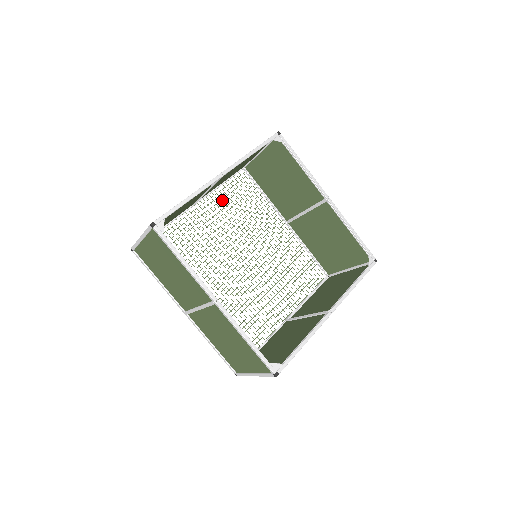
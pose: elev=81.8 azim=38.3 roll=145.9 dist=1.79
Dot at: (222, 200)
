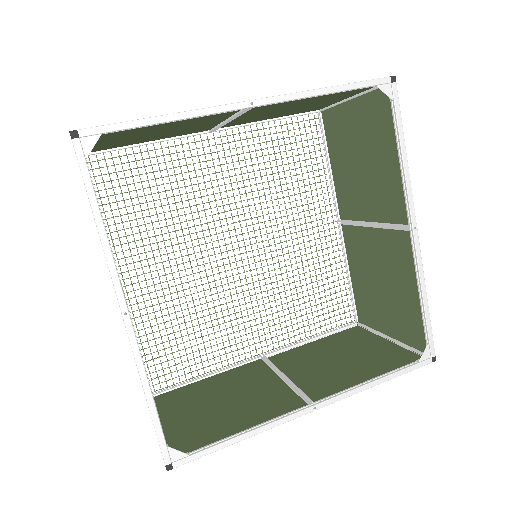
Dot at: (260, 144)
